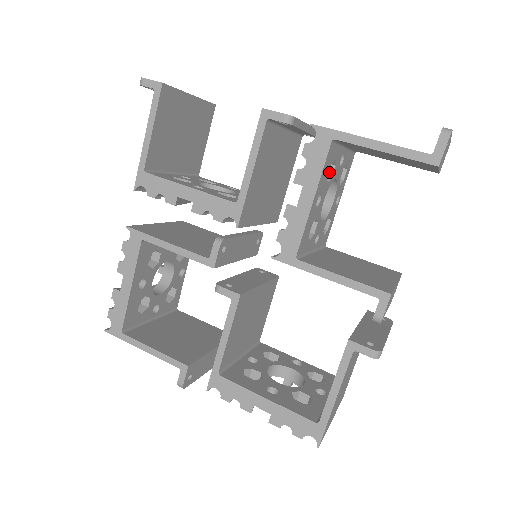
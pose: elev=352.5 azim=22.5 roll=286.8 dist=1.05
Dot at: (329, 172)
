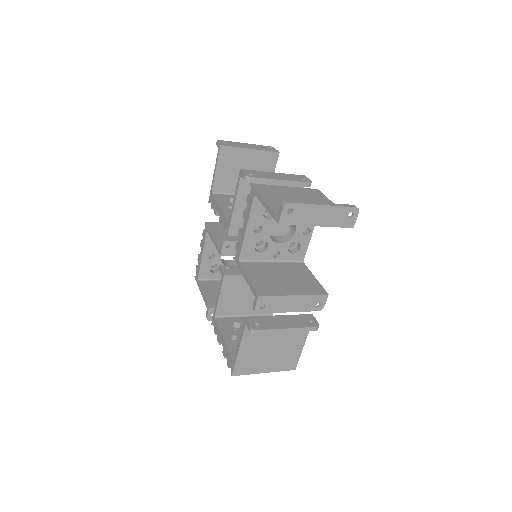
Dot at: occluded
